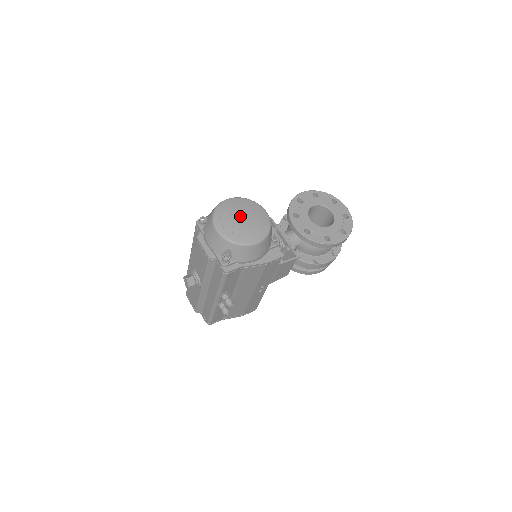
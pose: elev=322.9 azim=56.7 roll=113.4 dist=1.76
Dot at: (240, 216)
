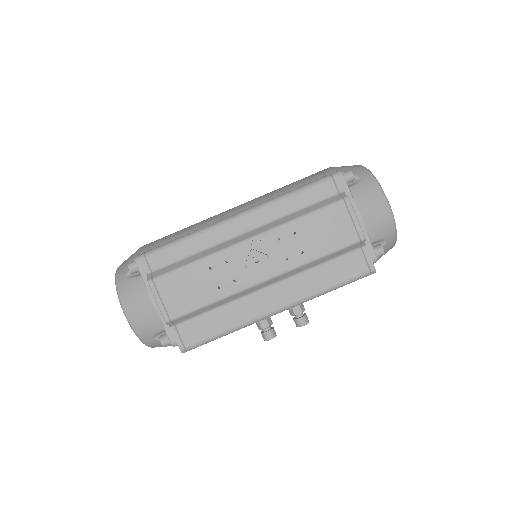
Dot at: occluded
